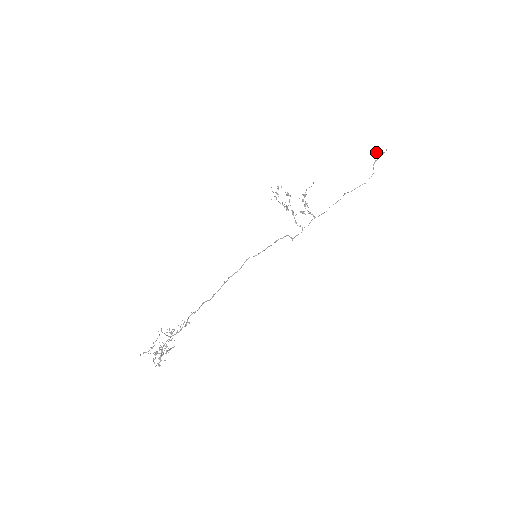
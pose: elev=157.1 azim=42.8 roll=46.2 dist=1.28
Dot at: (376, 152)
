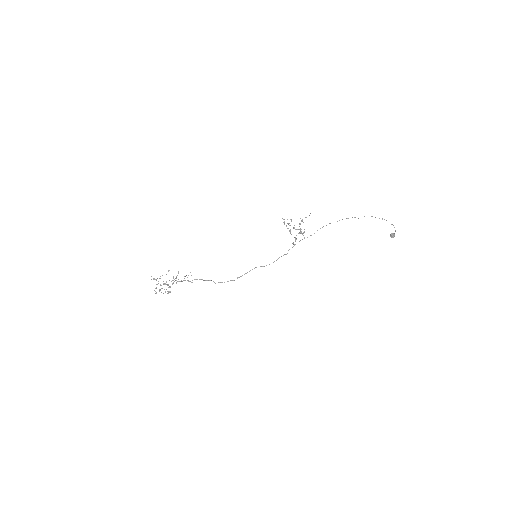
Dot at: occluded
